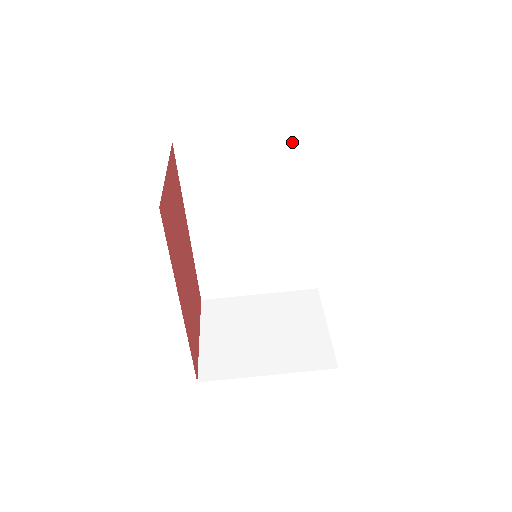
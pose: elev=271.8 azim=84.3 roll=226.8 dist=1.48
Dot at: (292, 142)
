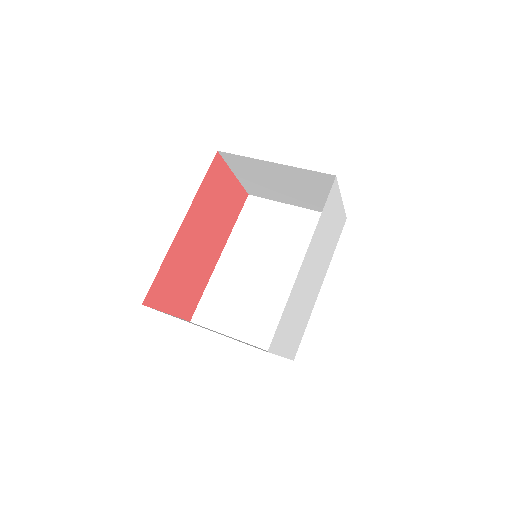
Dot at: occluded
